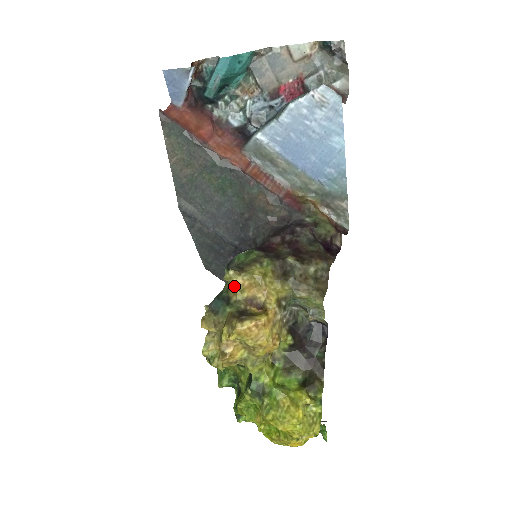
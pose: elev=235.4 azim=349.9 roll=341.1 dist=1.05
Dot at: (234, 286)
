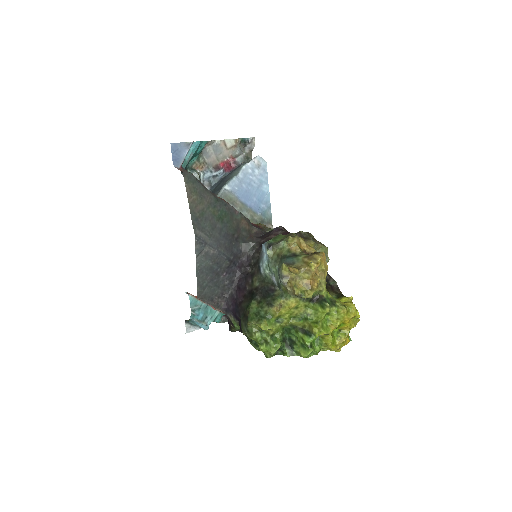
Dot at: (294, 245)
